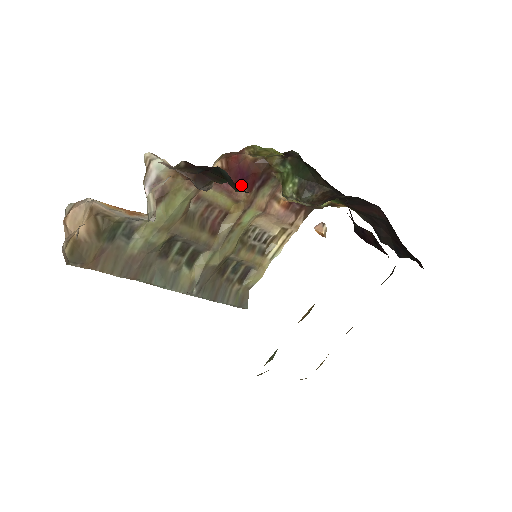
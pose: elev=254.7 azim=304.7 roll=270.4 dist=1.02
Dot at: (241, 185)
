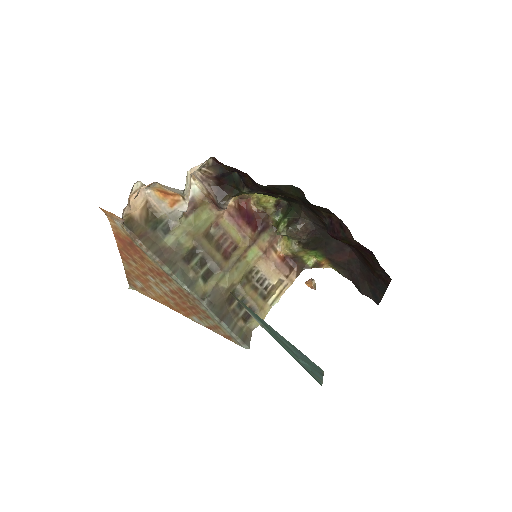
Dot at: (248, 224)
